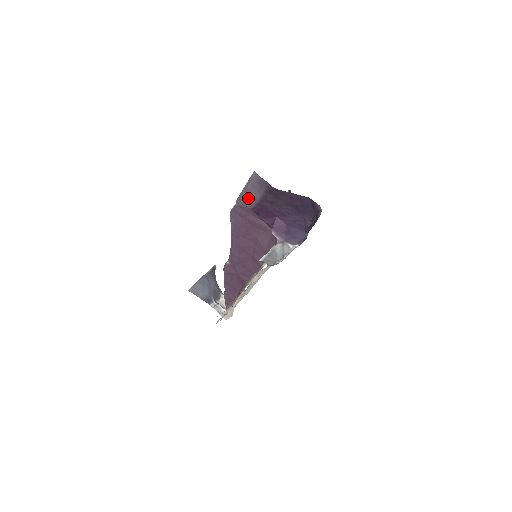
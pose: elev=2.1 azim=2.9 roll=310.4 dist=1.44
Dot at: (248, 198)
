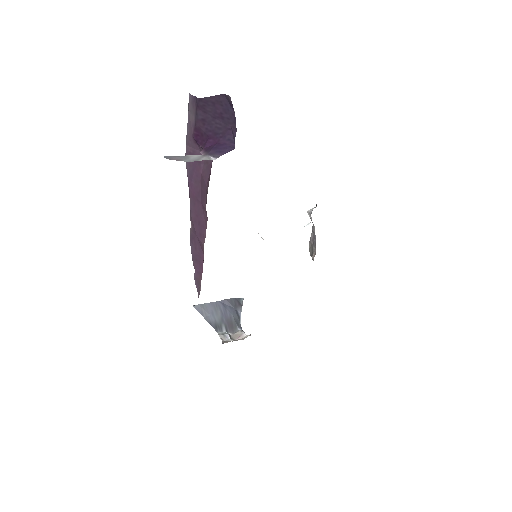
Dot at: (190, 128)
